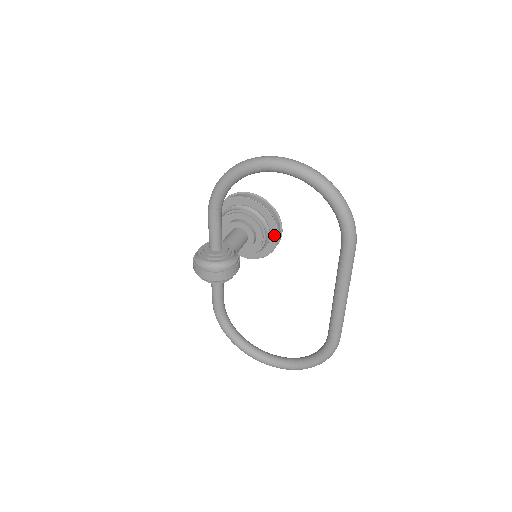
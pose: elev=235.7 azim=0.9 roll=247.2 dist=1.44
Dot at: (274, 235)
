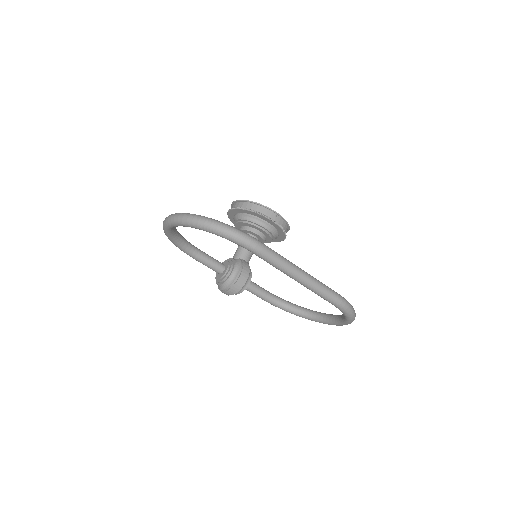
Dot at: (271, 223)
